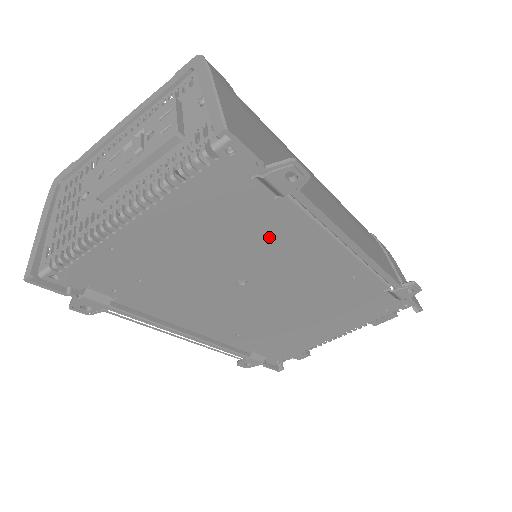
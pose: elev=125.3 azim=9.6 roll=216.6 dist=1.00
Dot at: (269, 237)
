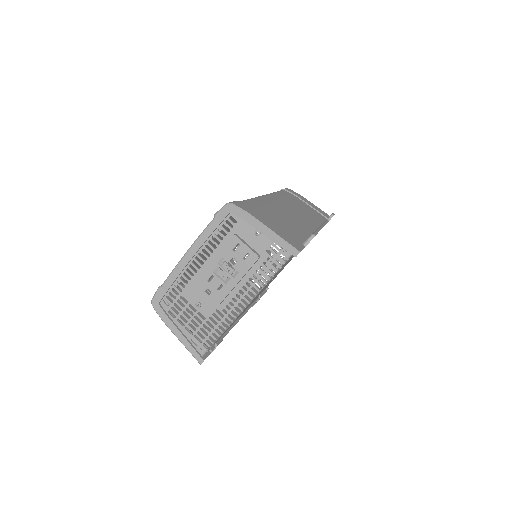
Dot at: occluded
